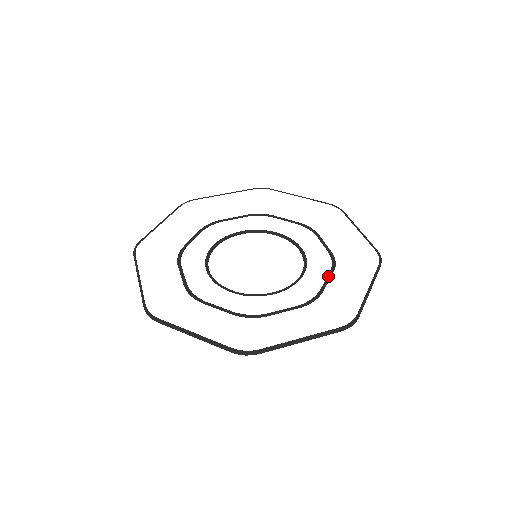
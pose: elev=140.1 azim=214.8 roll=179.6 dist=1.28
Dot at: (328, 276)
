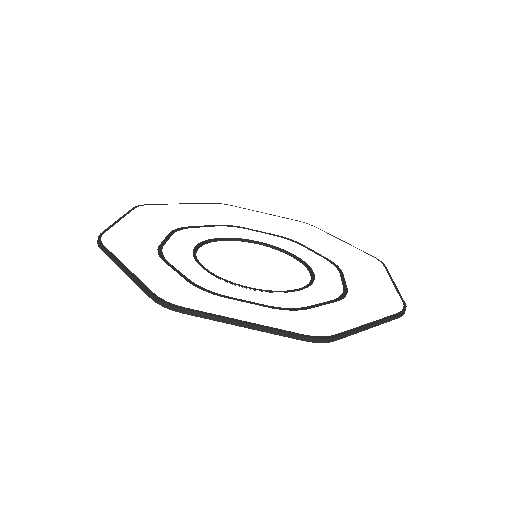
Dot at: (341, 276)
